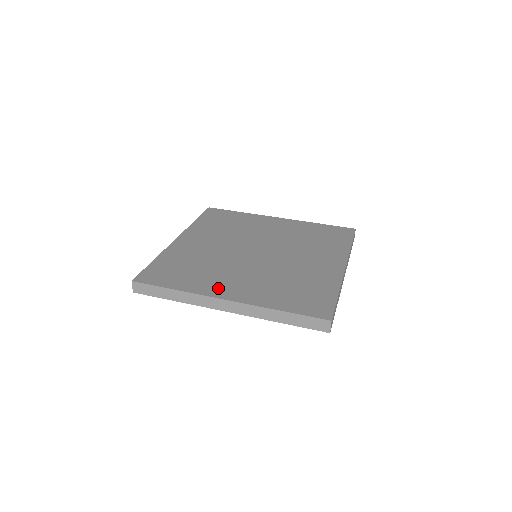
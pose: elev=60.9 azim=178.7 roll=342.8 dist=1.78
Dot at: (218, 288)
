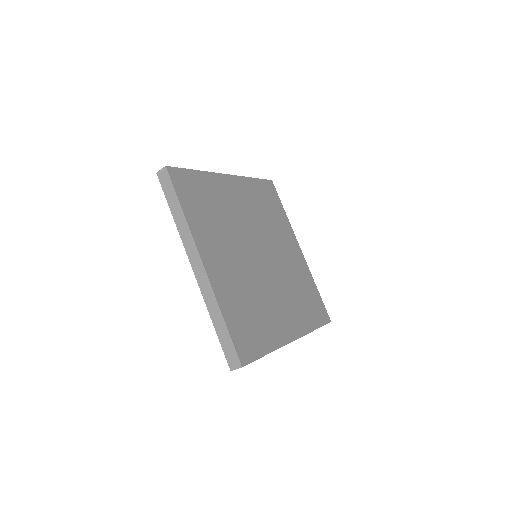
Dot at: (208, 248)
